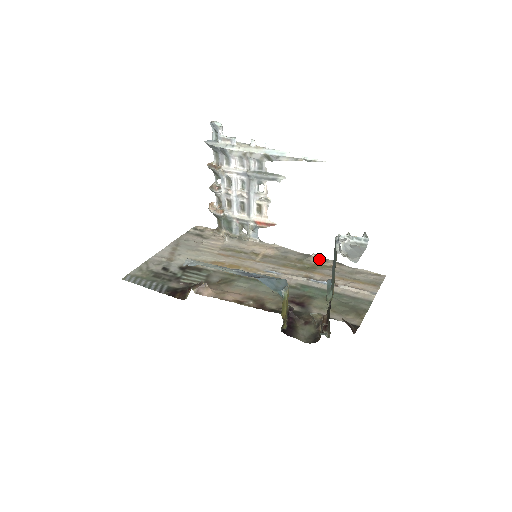
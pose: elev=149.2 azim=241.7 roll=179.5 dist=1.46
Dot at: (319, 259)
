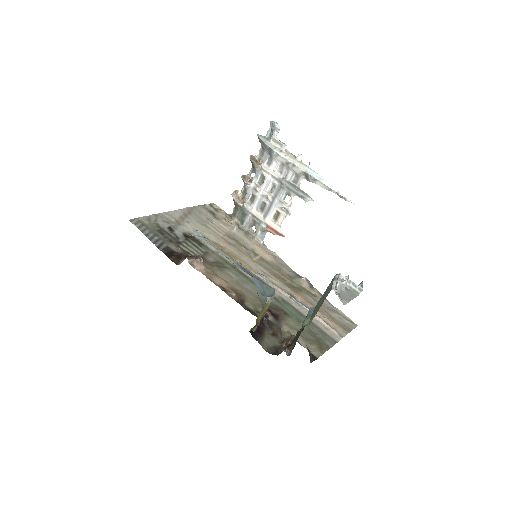
Dot at: (307, 284)
